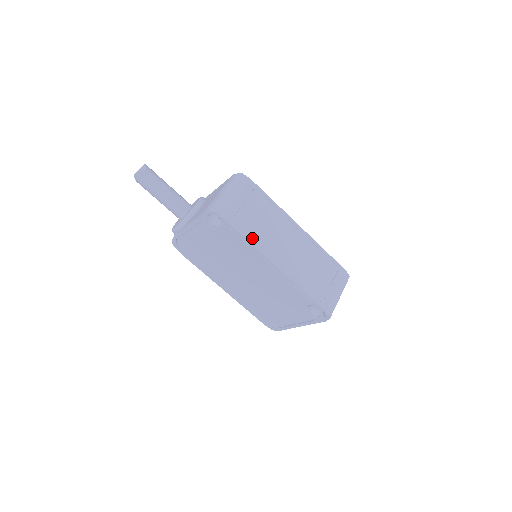
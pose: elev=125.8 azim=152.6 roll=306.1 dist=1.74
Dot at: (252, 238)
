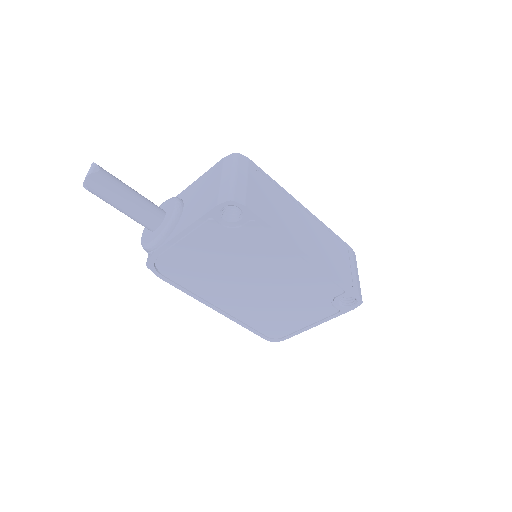
Dot at: (278, 227)
